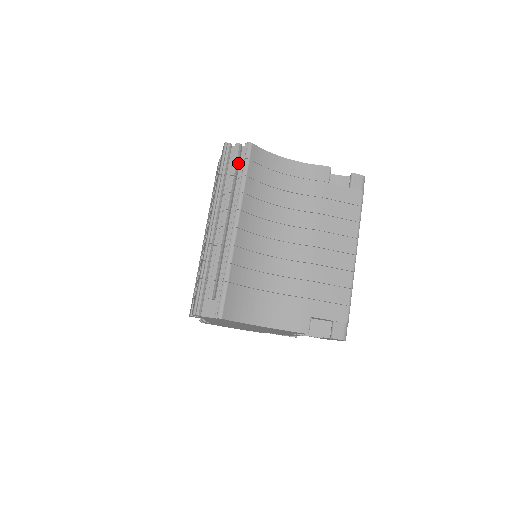
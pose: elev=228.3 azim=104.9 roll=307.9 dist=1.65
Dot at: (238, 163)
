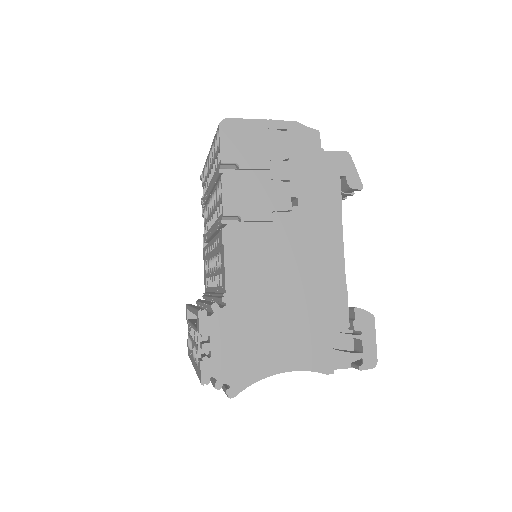
Dot at: occluded
